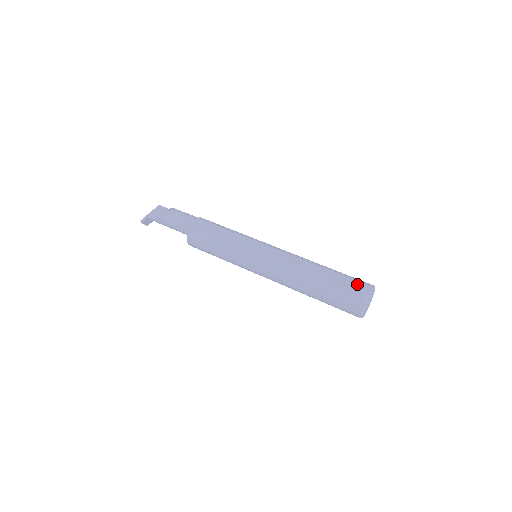
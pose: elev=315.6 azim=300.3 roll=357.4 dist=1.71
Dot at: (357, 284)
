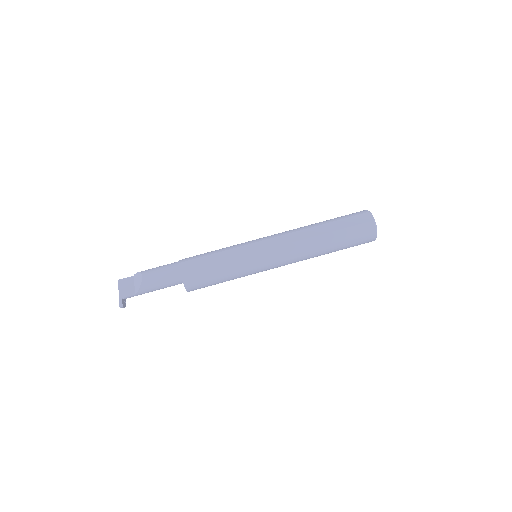
Dot at: (358, 218)
